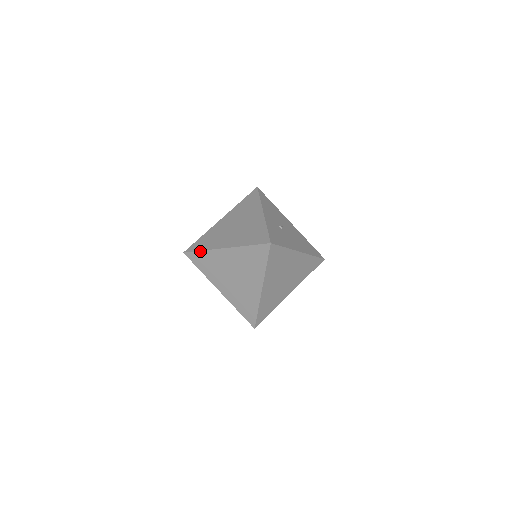
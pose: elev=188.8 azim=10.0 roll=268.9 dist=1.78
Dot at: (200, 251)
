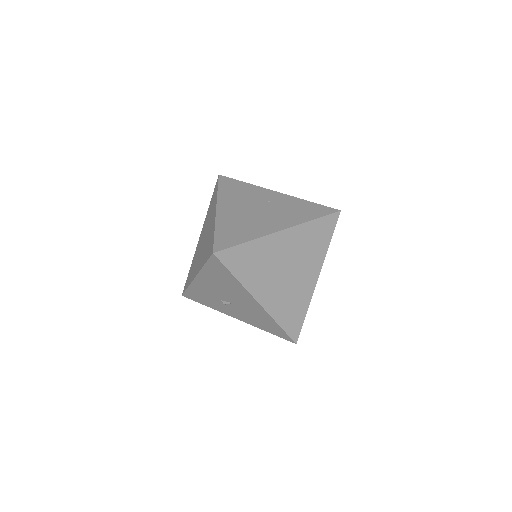
Dot at: (244, 243)
